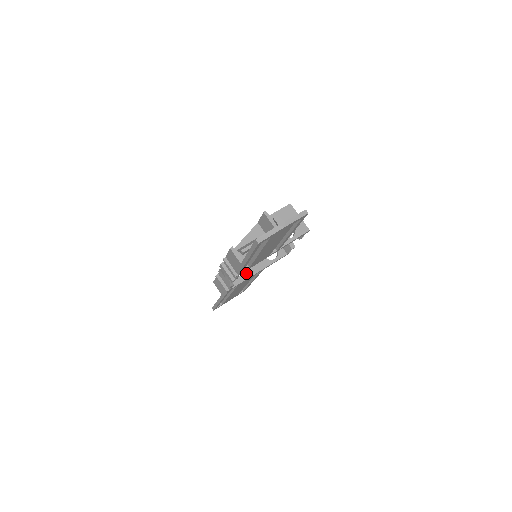
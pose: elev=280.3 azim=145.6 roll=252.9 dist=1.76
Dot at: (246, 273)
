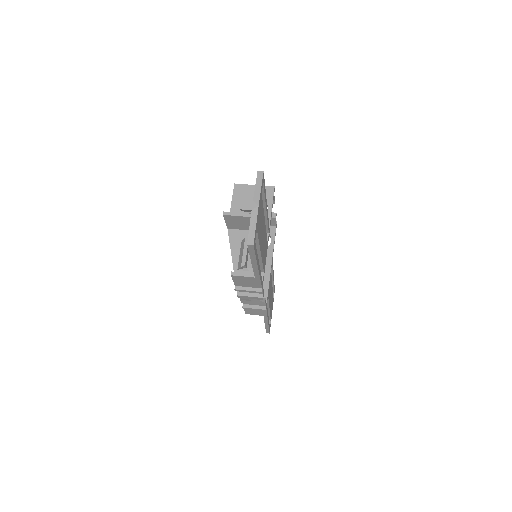
Dot at: occluded
